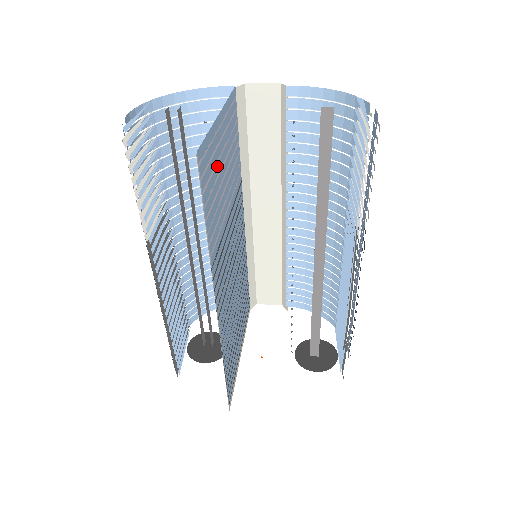
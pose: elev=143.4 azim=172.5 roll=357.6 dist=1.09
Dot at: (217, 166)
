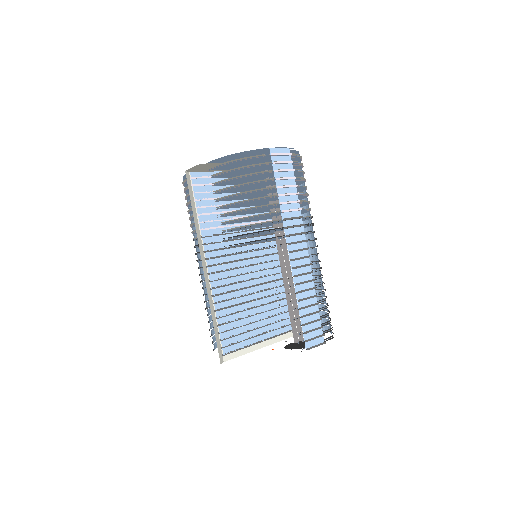
Dot at: (222, 193)
